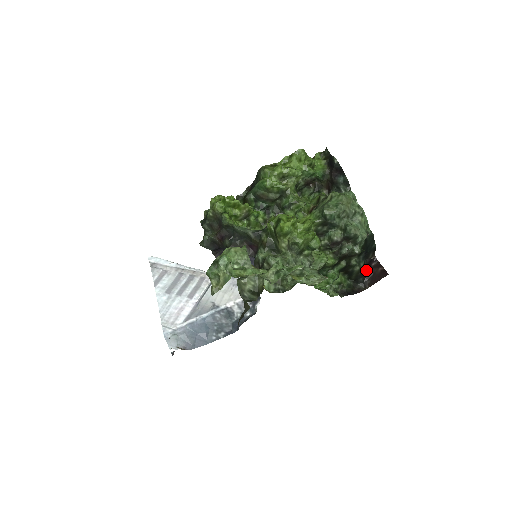
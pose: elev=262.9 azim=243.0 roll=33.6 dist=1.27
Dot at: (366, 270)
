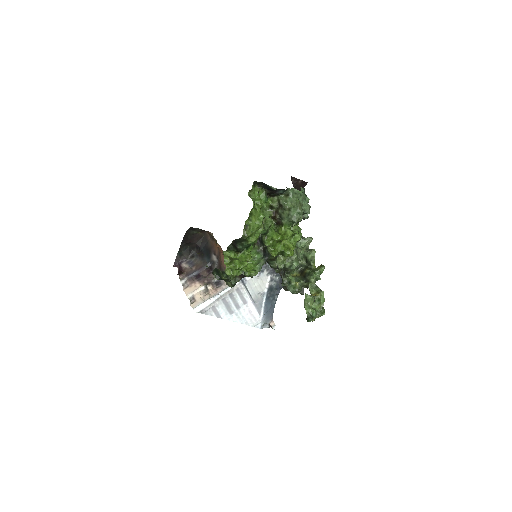
Dot at: occluded
